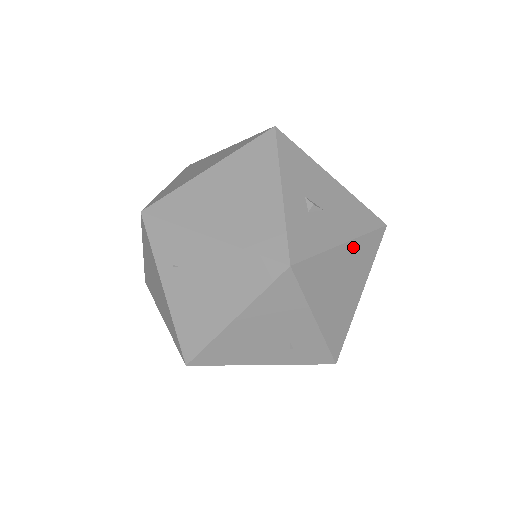
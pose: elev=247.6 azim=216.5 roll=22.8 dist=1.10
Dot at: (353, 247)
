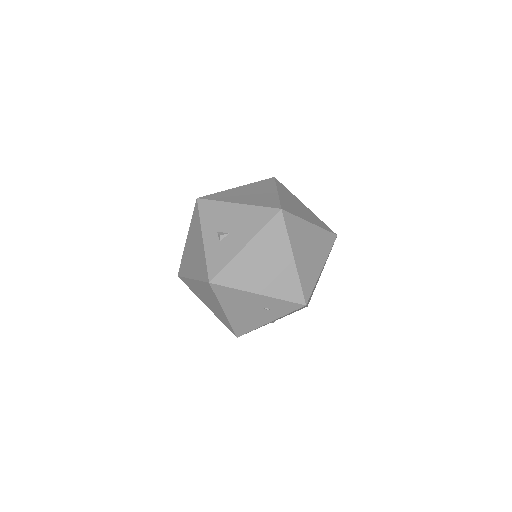
Dot at: (256, 242)
